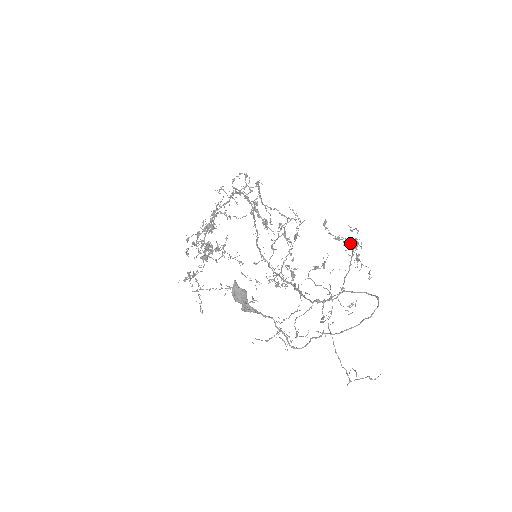
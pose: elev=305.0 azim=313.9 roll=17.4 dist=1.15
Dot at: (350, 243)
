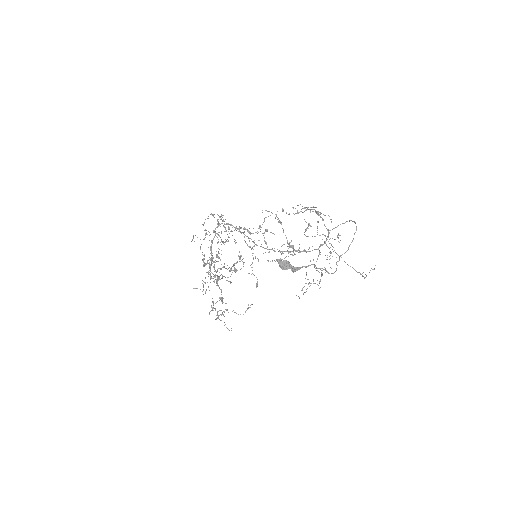
Dot at: occluded
